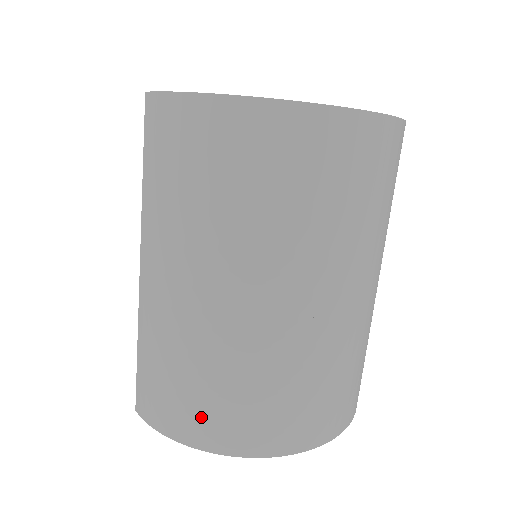
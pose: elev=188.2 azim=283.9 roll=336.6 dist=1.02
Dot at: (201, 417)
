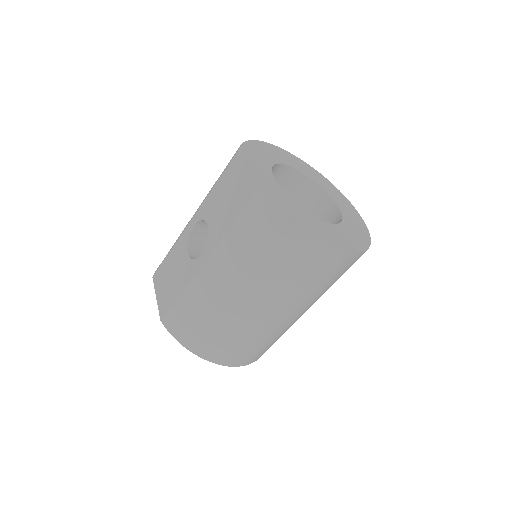
Dot at: (206, 344)
